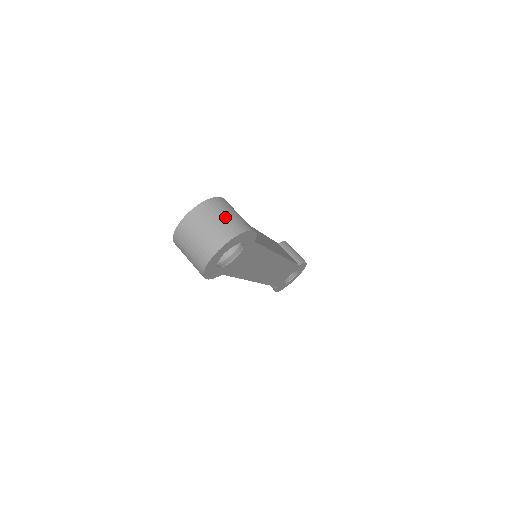
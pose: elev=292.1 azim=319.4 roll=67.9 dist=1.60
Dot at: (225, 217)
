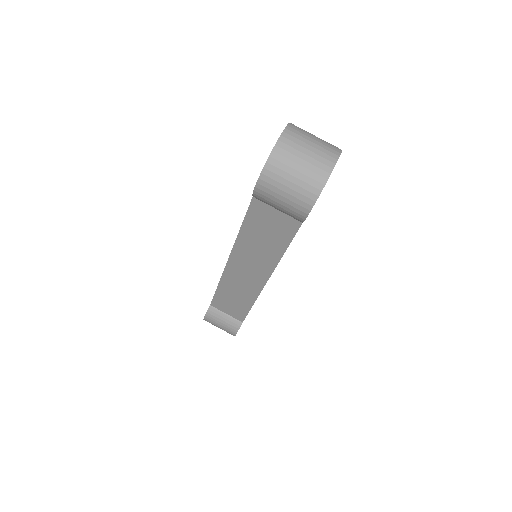
Dot at: occluded
